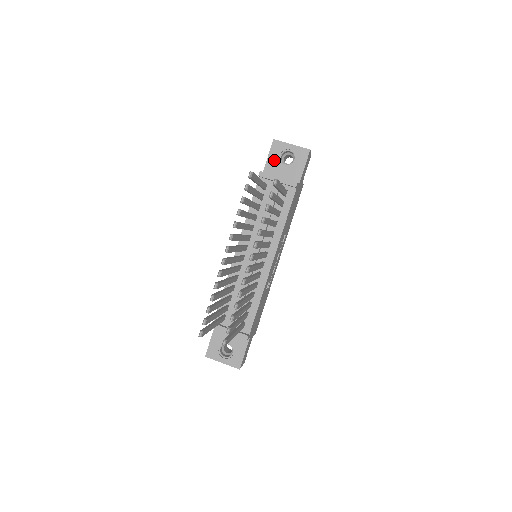
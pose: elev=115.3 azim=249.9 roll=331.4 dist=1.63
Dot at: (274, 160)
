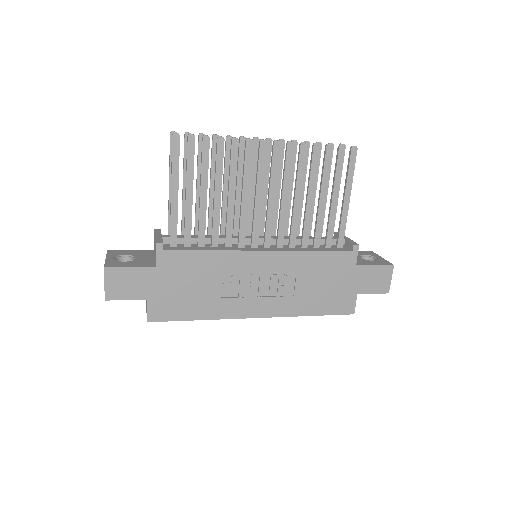
Dot at: occluded
